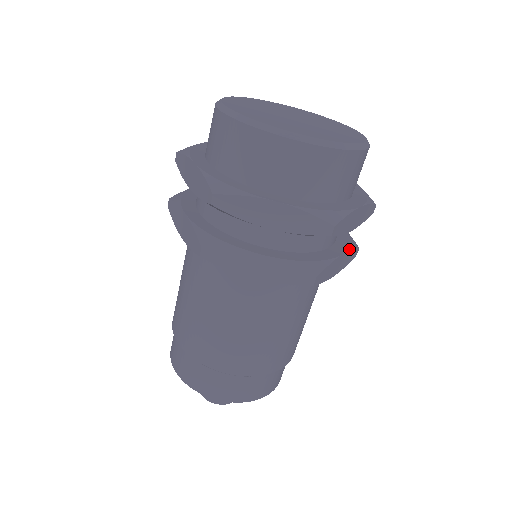
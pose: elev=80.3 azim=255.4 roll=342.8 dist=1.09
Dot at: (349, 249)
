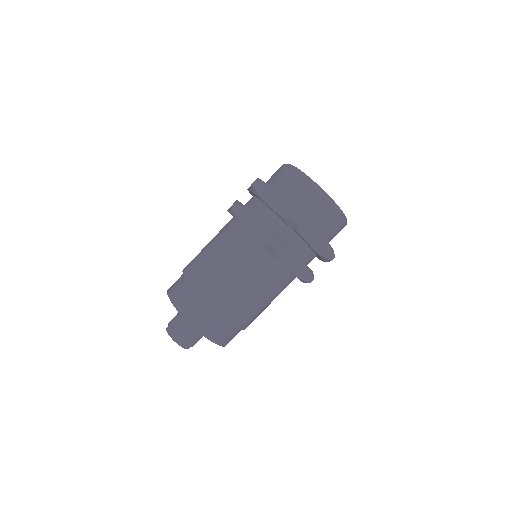
Dot at: occluded
